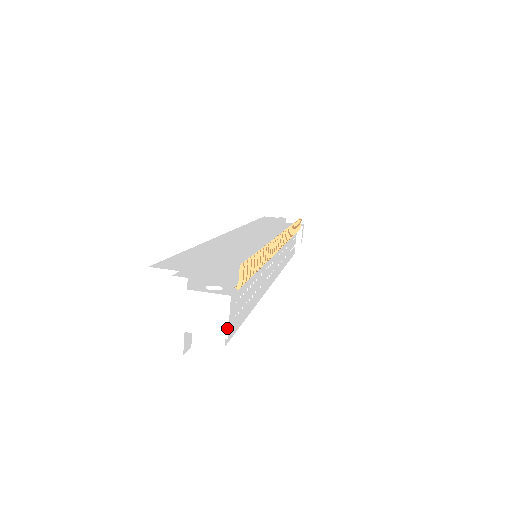
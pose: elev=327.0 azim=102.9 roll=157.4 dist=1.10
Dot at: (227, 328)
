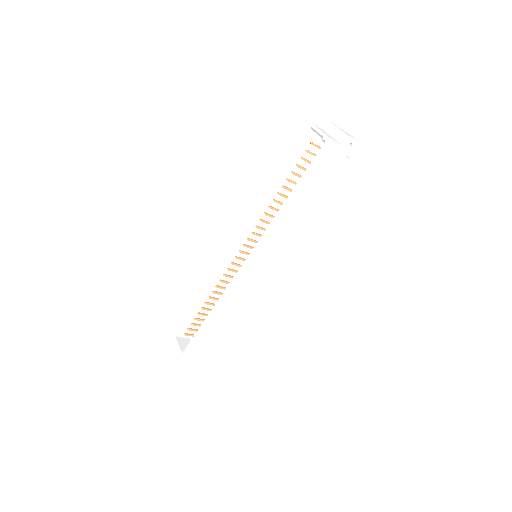
Dot at: (357, 140)
